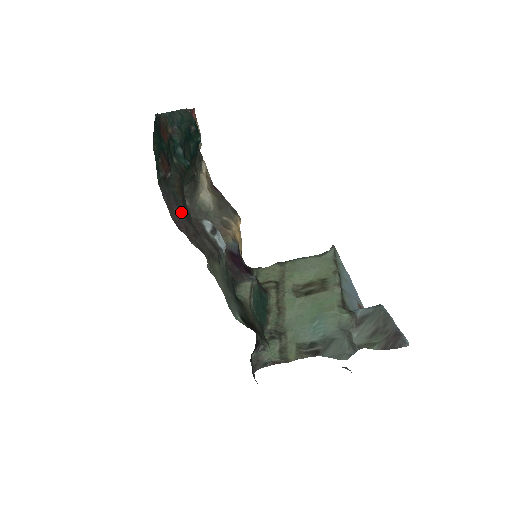
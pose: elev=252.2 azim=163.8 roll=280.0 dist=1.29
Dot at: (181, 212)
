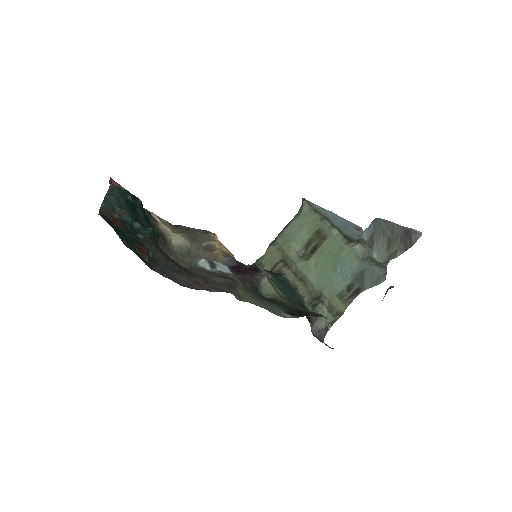
Dot at: (182, 274)
